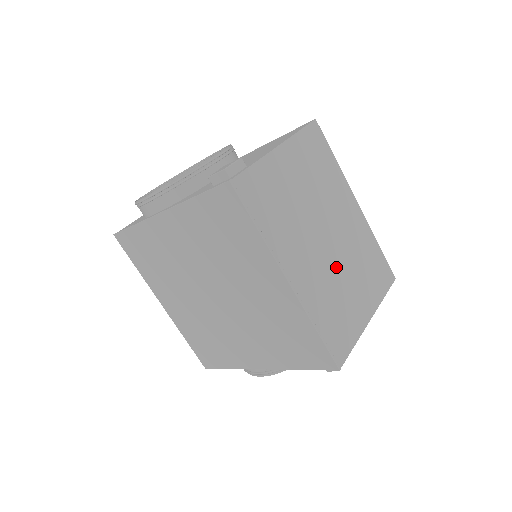
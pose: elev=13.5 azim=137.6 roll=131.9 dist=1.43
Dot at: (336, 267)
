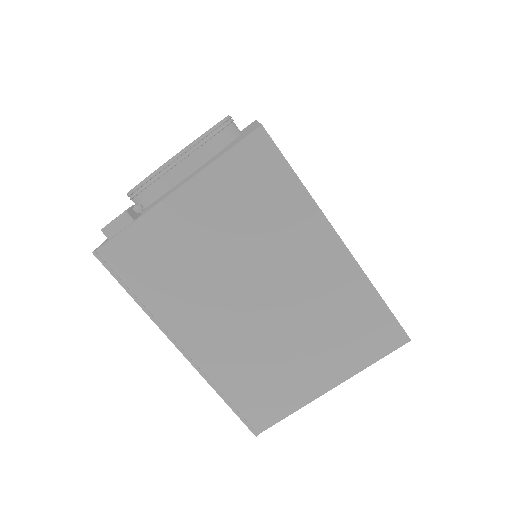
Dot at: (271, 332)
